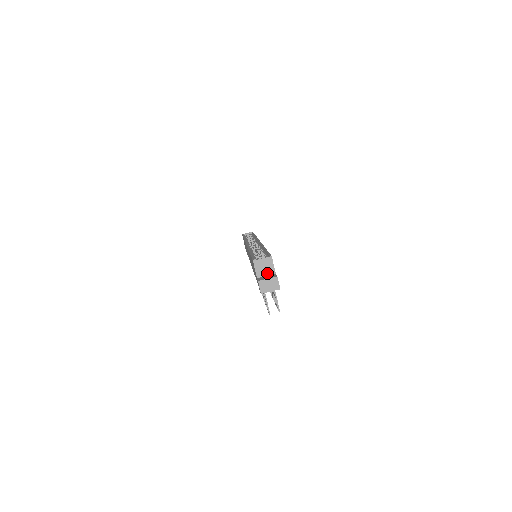
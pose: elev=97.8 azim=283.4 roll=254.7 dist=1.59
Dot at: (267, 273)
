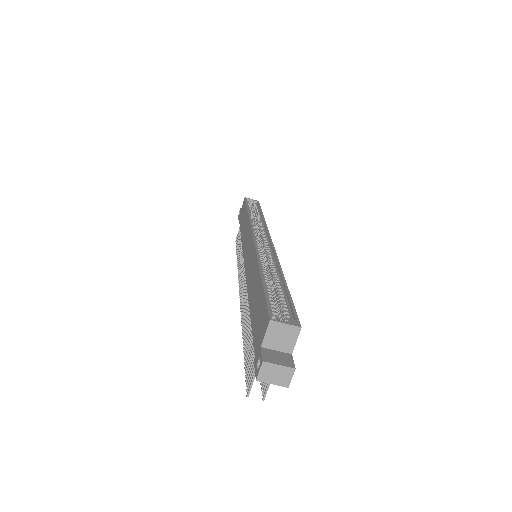
Dot at: (280, 347)
